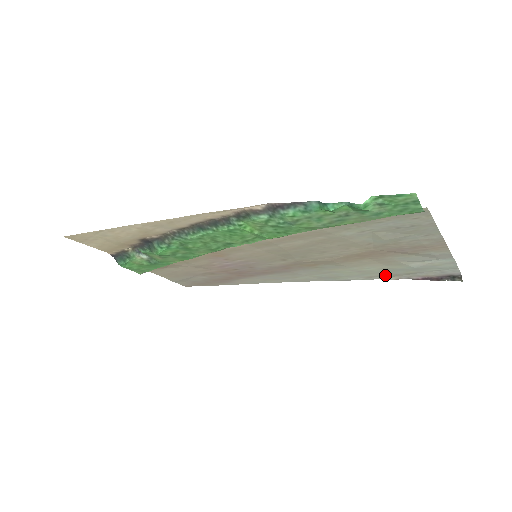
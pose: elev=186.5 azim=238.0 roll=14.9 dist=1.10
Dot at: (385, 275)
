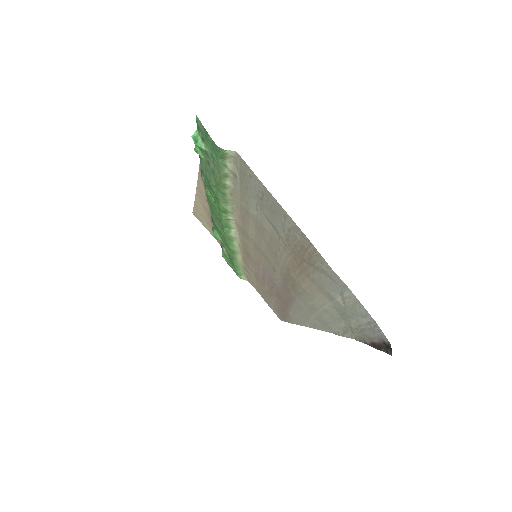
Dot at: (348, 329)
